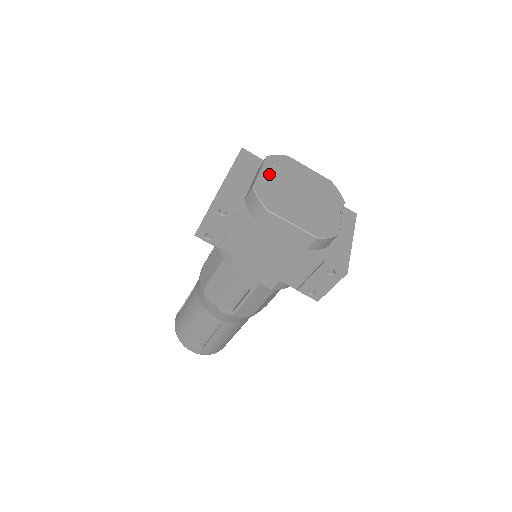
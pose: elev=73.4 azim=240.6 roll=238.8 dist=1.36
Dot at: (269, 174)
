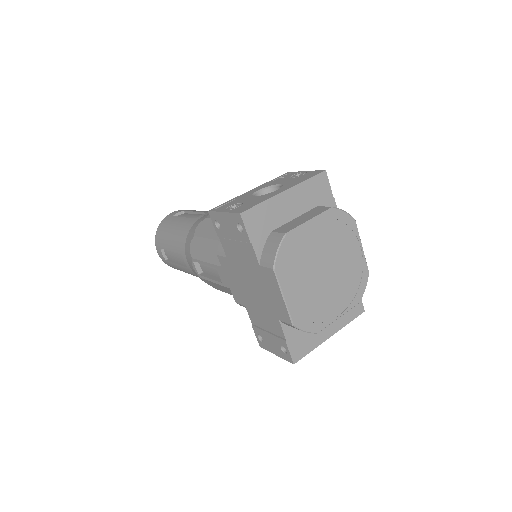
Dot at: (315, 229)
